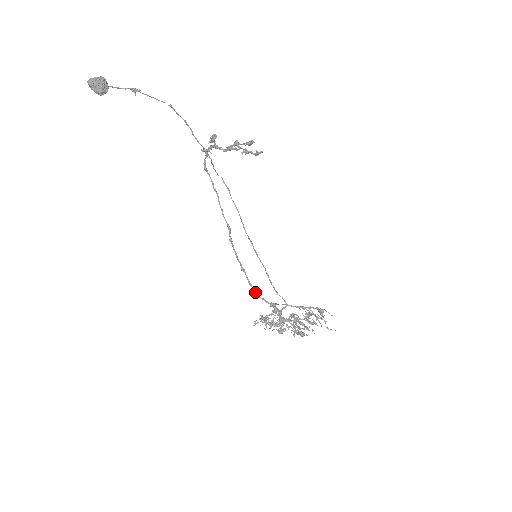
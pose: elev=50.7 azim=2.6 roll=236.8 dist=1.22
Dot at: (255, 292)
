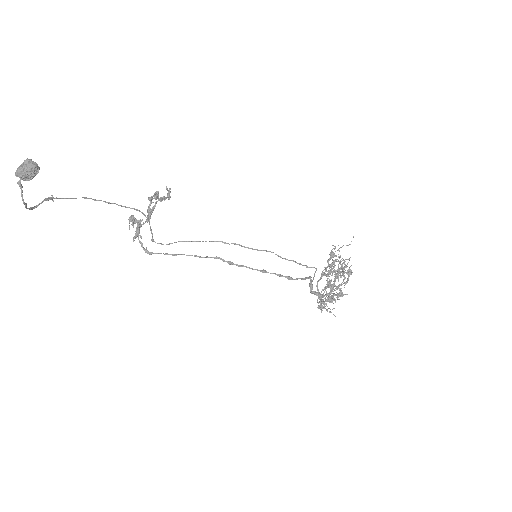
Dot at: (291, 278)
